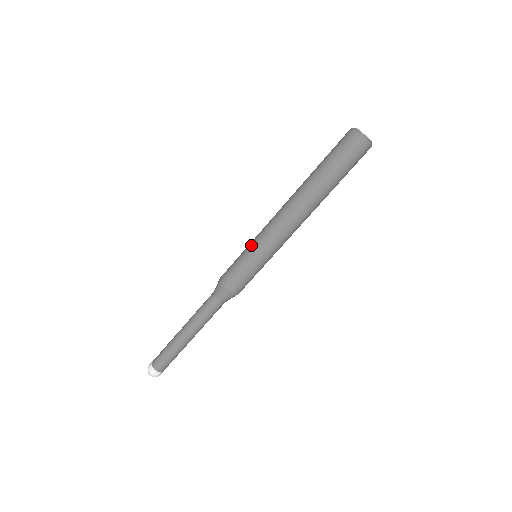
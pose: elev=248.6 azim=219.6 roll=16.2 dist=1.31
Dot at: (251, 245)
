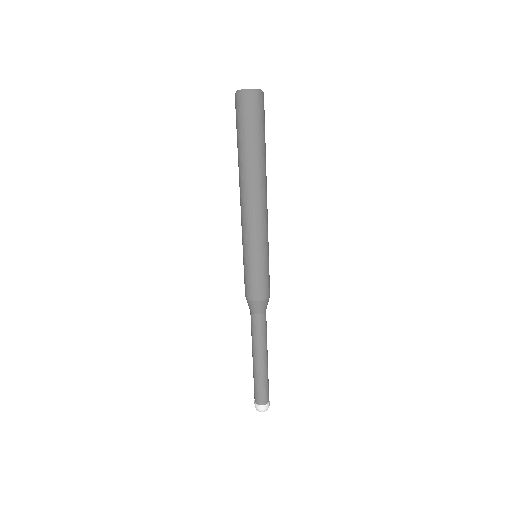
Dot at: (243, 251)
